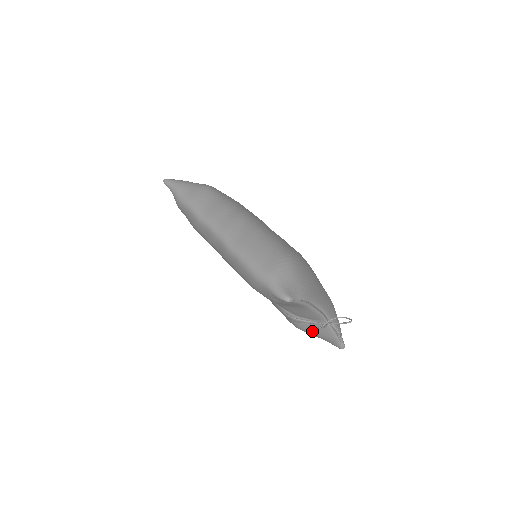
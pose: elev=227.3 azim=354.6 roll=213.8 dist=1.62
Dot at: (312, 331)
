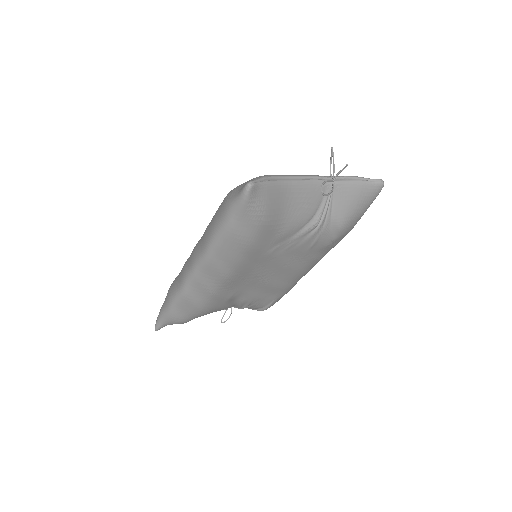
Dot at: (321, 190)
